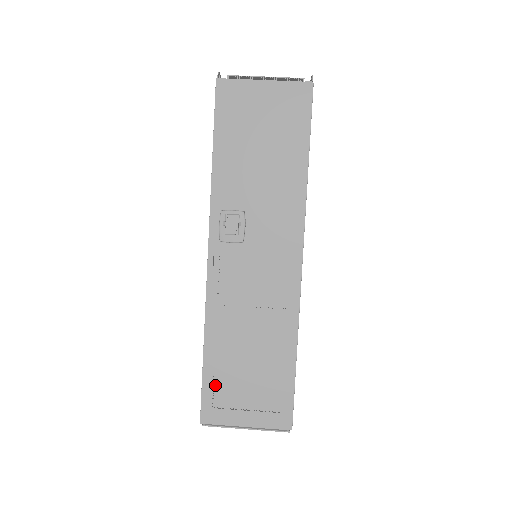
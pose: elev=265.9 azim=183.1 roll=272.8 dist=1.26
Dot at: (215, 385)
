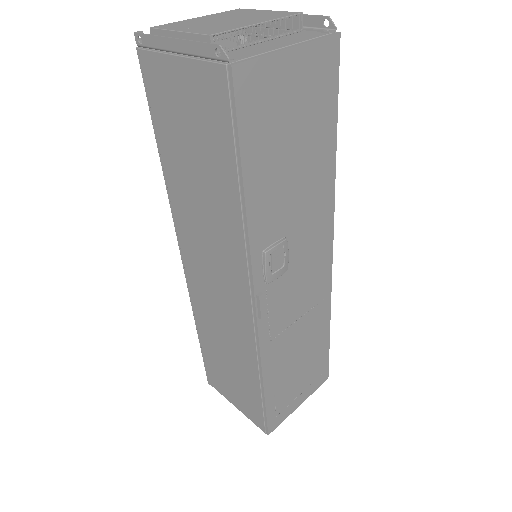
Dot at: (276, 401)
